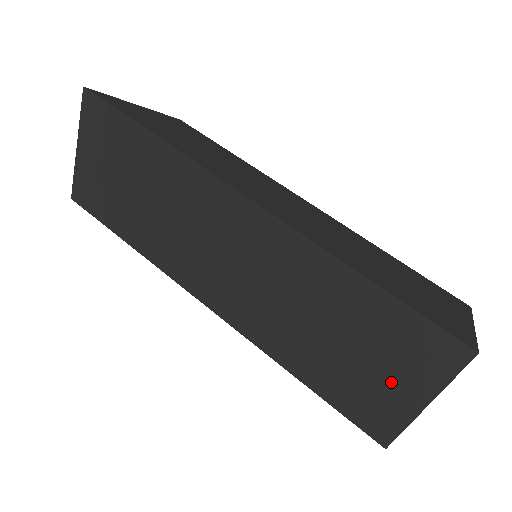
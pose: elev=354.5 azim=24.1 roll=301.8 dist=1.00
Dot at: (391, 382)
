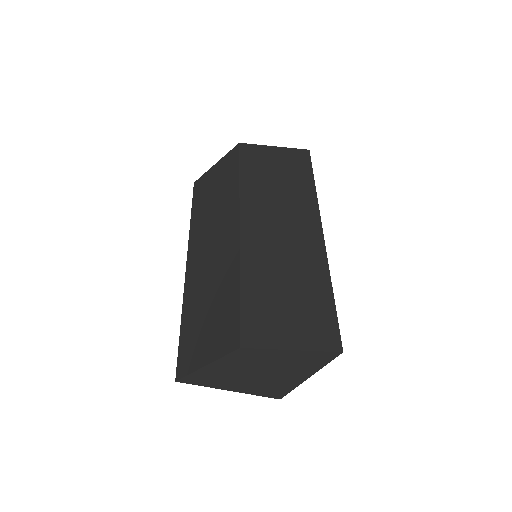
Dot at: (289, 328)
